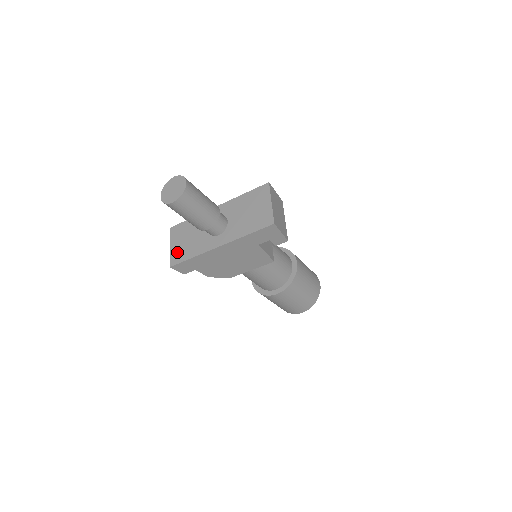
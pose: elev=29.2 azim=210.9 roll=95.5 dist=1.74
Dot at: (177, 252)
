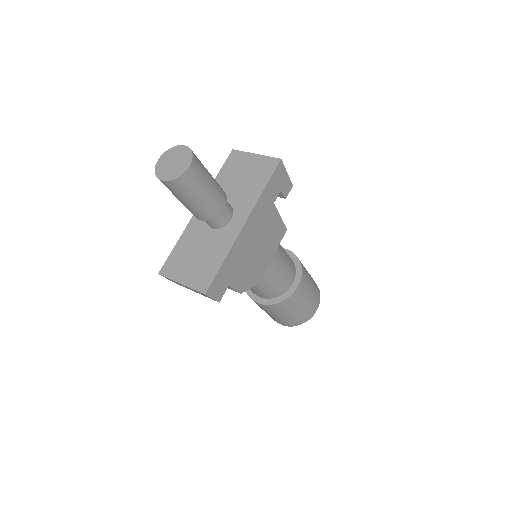
Dot at: (197, 277)
